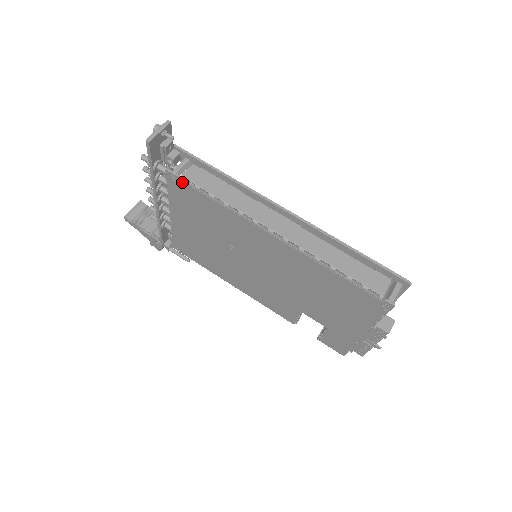
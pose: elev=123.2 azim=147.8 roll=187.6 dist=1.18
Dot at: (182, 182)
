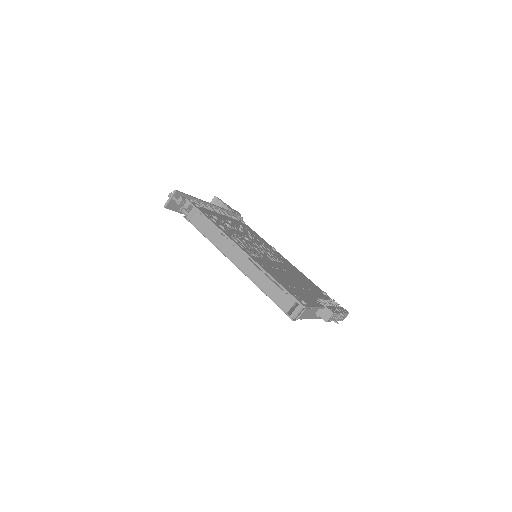
Dot at: (192, 224)
